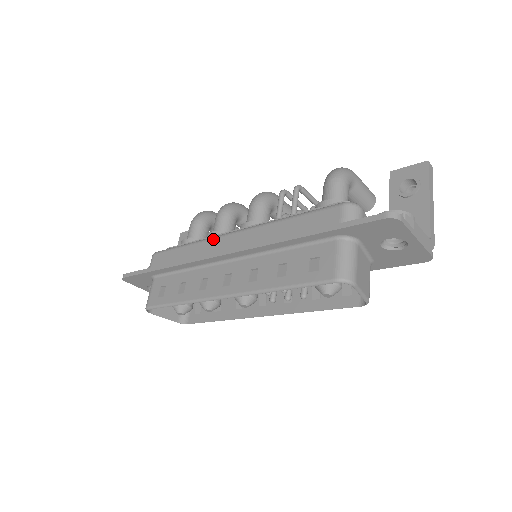
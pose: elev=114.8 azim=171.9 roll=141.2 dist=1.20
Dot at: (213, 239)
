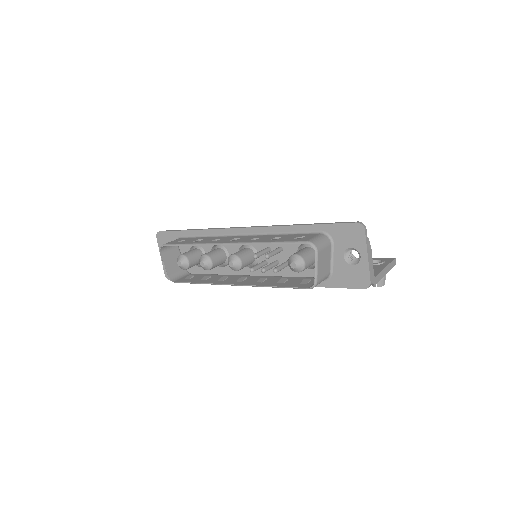
Dot at: occluded
